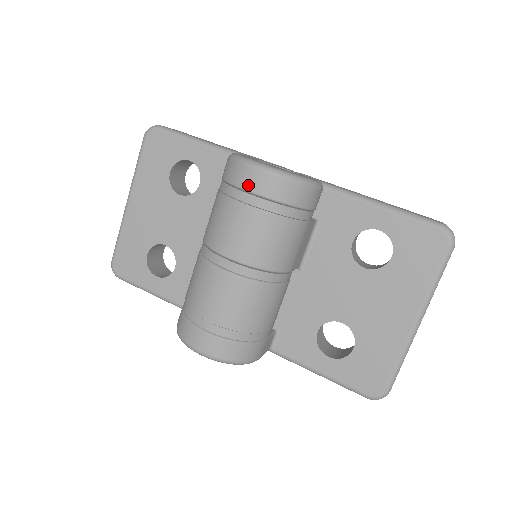
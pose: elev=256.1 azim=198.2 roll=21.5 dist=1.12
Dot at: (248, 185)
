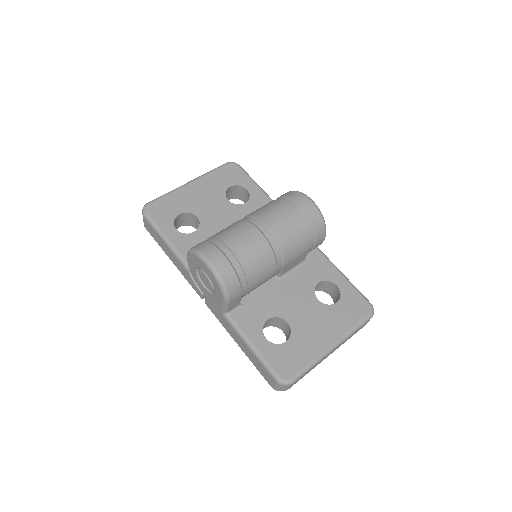
Dot at: (300, 202)
